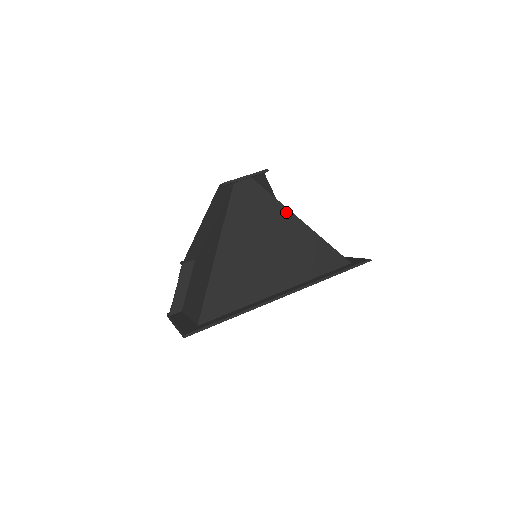
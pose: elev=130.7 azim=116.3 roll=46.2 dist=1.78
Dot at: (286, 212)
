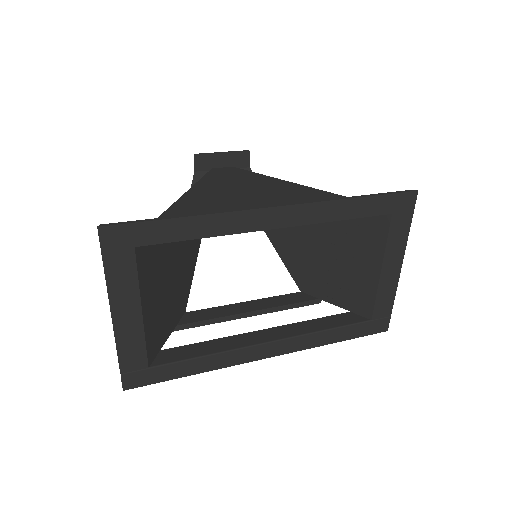
Dot at: (279, 181)
